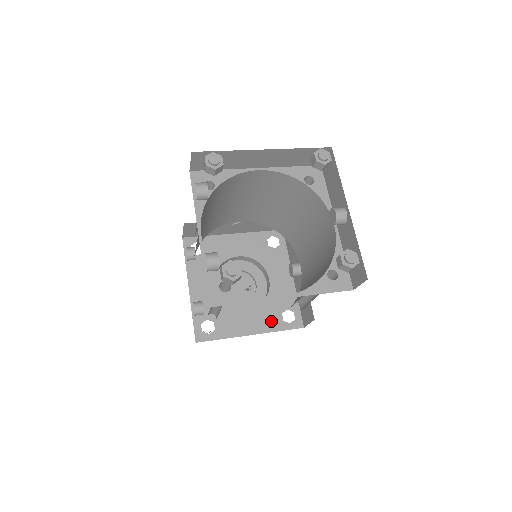
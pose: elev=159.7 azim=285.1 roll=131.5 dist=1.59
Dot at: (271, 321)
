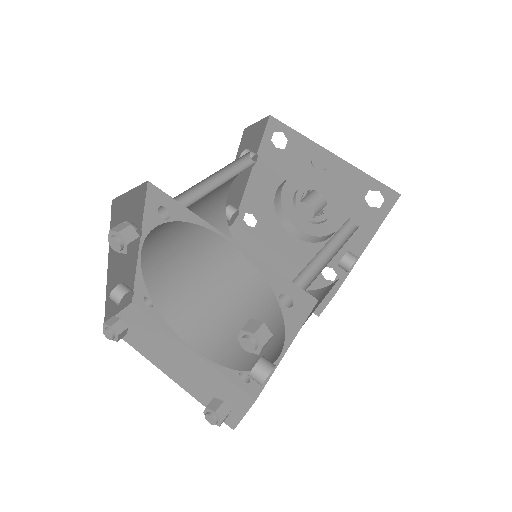
Dot at: occluded
